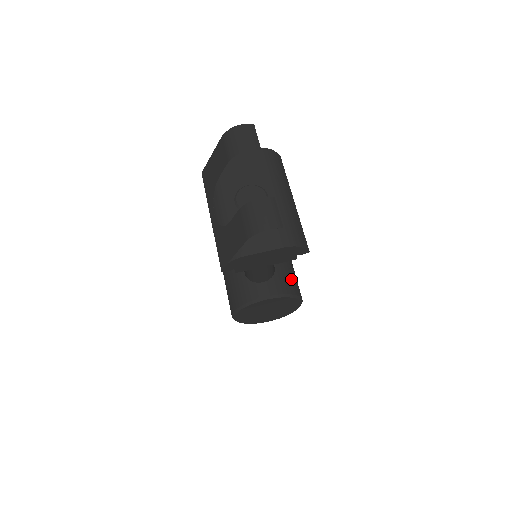
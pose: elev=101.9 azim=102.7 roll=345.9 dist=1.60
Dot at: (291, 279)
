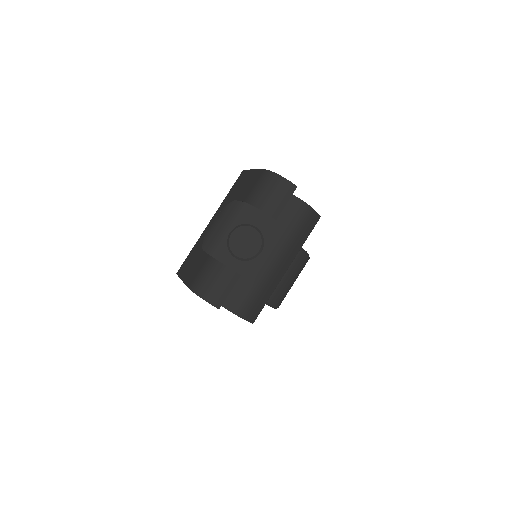
Dot at: (280, 288)
